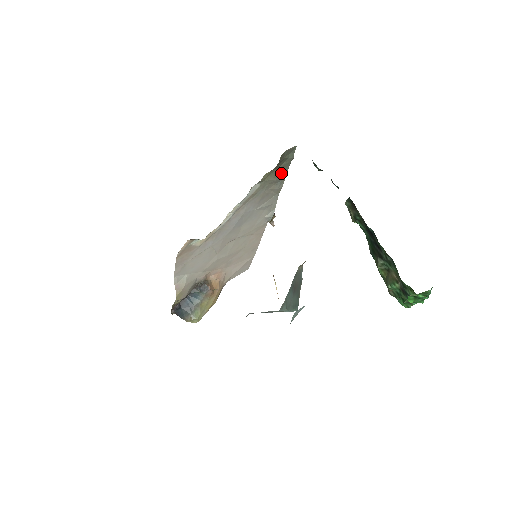
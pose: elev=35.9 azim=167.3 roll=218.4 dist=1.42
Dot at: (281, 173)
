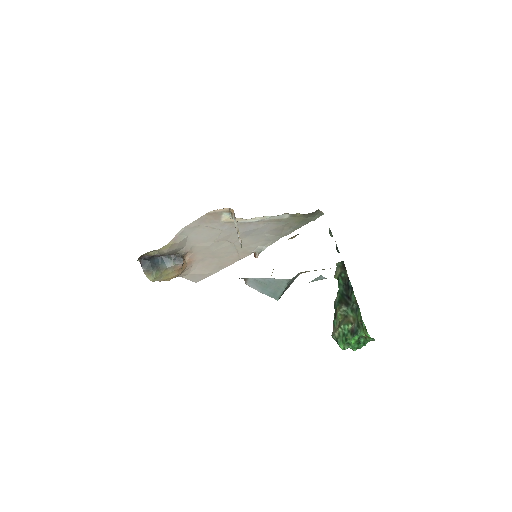
Dot at: (300, 223)
